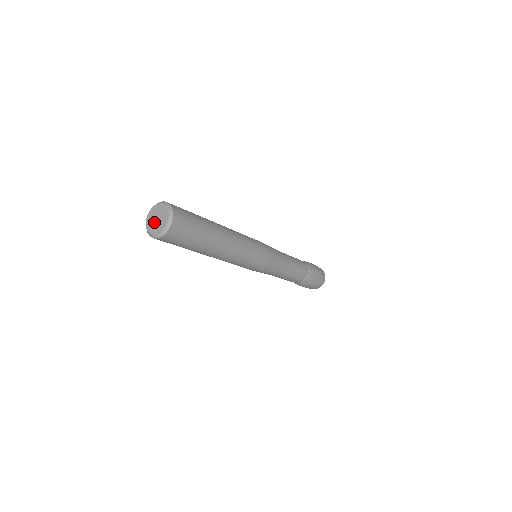
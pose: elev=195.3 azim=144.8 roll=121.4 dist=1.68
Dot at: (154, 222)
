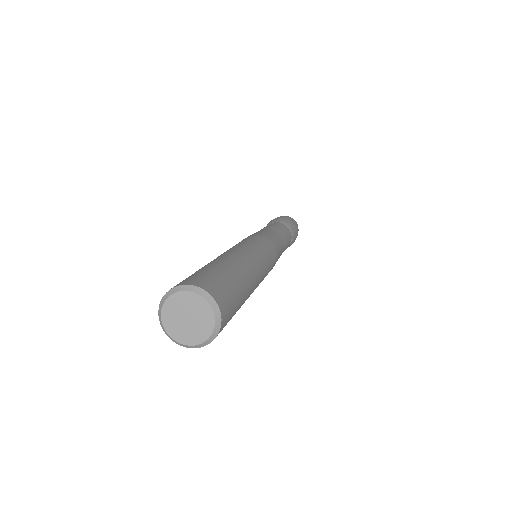
Dot at: (182, 324)
